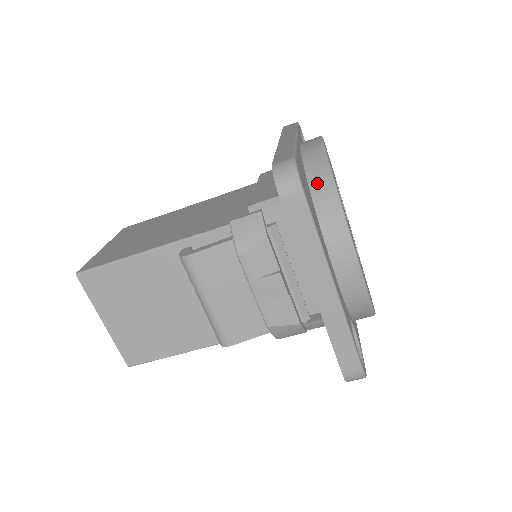
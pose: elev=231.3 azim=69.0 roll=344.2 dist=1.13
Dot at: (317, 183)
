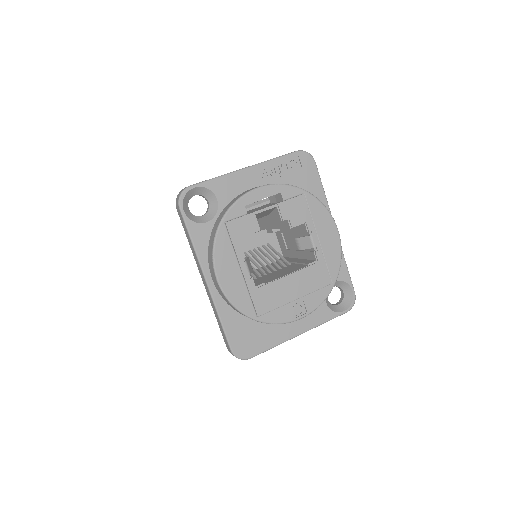
Dot at: occluded
